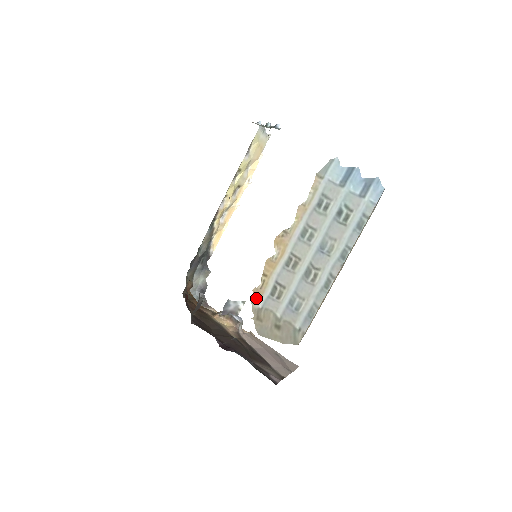
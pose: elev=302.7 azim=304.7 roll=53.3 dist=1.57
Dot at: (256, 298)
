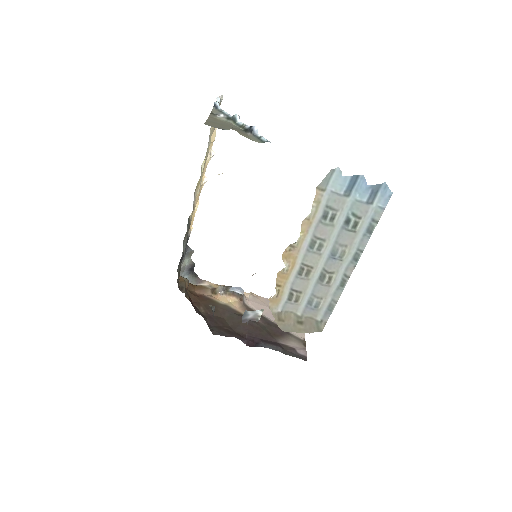
Dot at: (274, 305)
